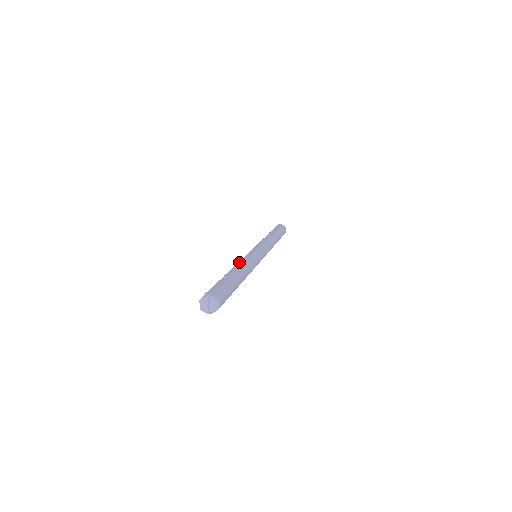
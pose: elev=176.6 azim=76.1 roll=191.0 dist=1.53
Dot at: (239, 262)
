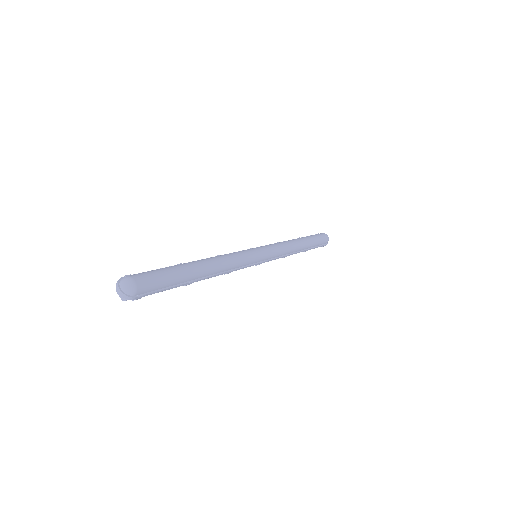
Dot at: occluded
